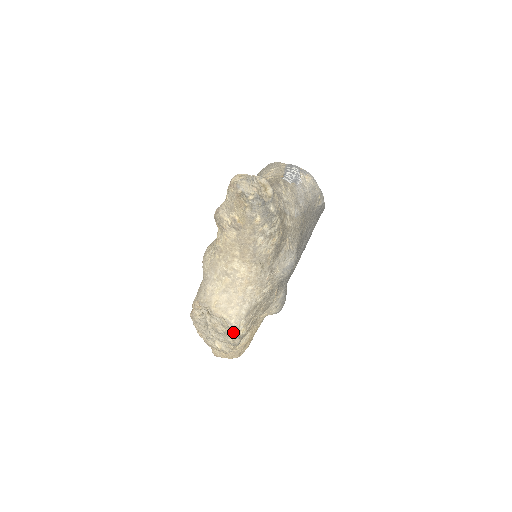
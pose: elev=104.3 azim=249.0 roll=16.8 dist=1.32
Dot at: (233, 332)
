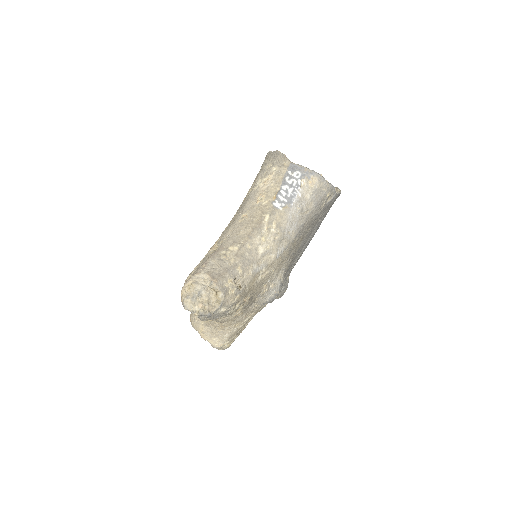
Dot at: (219, 349)
